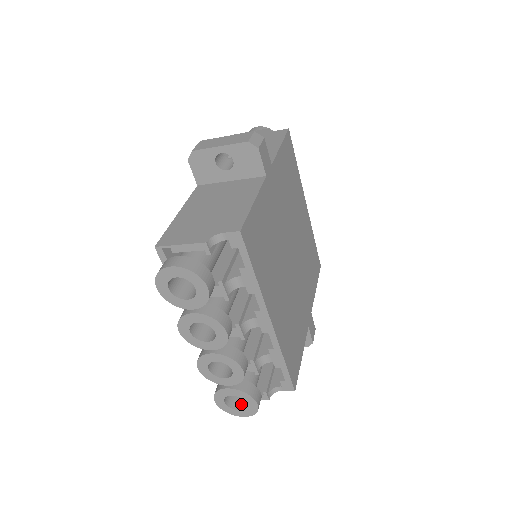
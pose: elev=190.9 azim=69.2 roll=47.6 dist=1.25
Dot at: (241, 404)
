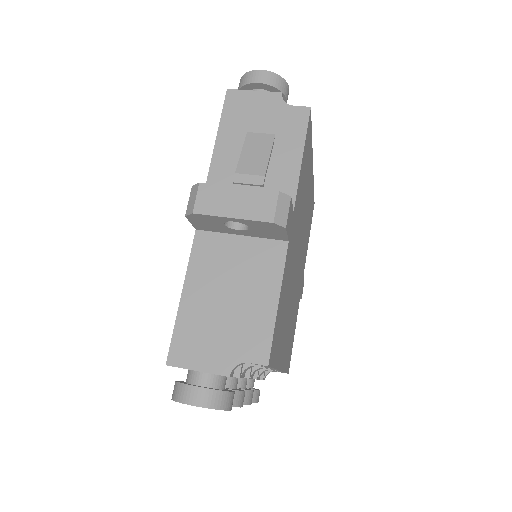
Dot at: occluded
